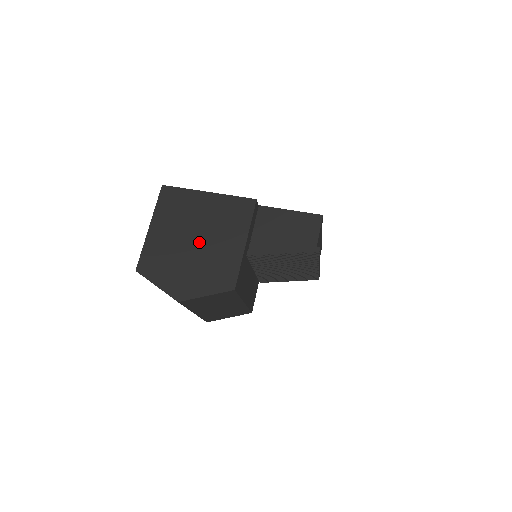
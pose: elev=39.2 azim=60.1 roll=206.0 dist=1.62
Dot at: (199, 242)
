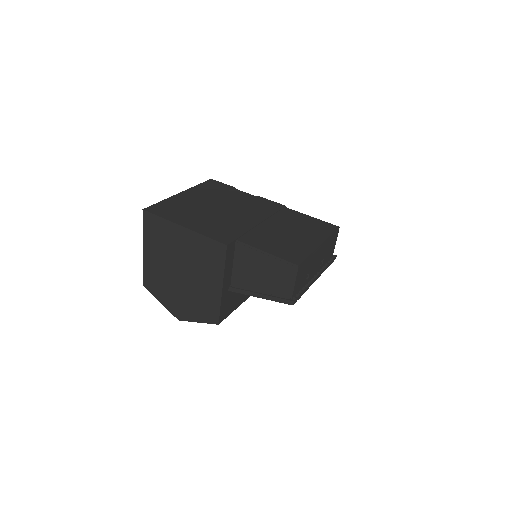
Dot at: (184, 275)
